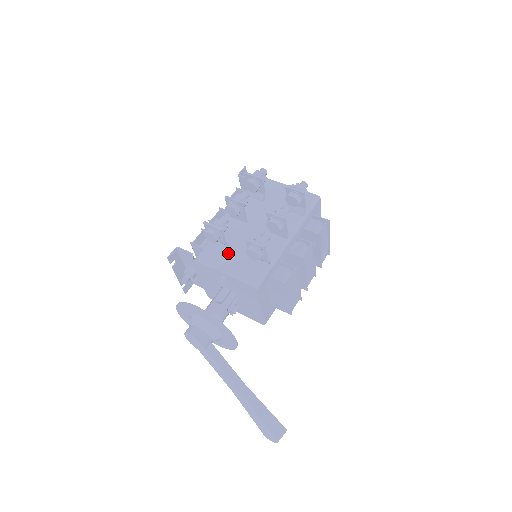
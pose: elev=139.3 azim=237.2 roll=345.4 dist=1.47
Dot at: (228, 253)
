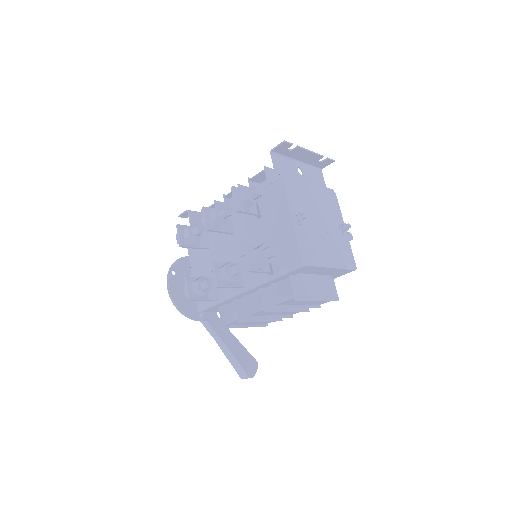
Dot at: (204, 256)
